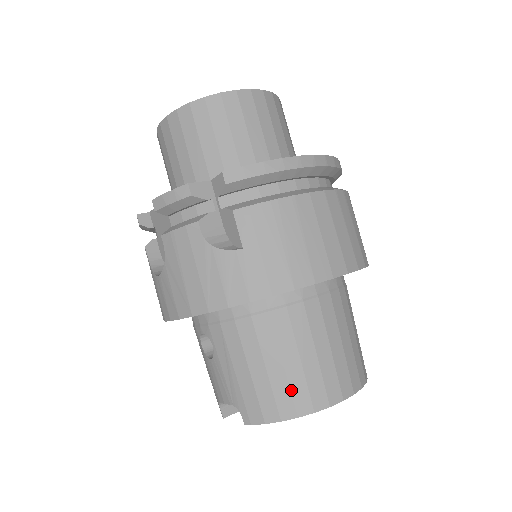
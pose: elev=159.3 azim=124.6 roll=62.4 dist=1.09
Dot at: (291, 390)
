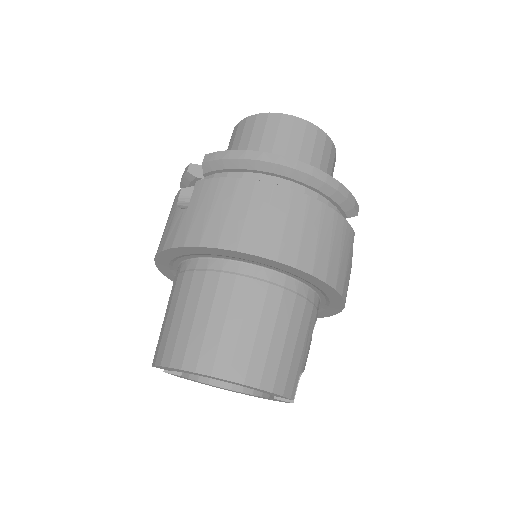
Dot at: (176, 341)
